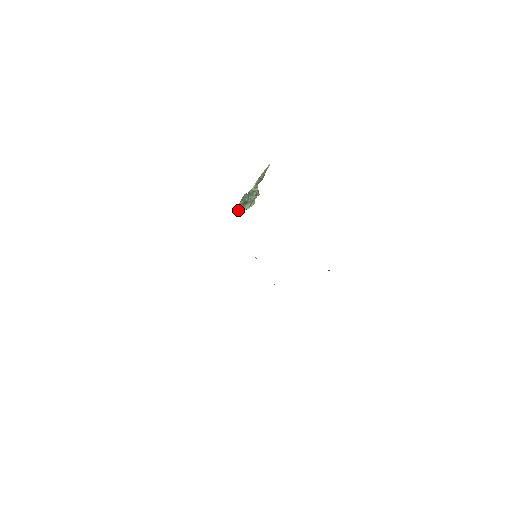
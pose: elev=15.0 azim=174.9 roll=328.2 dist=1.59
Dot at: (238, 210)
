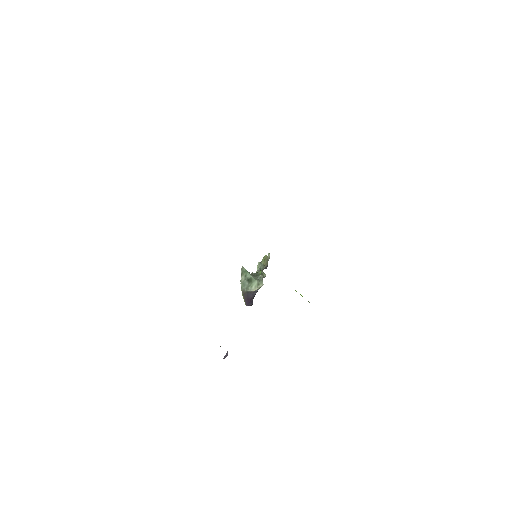
Dot at: (244, 292)
